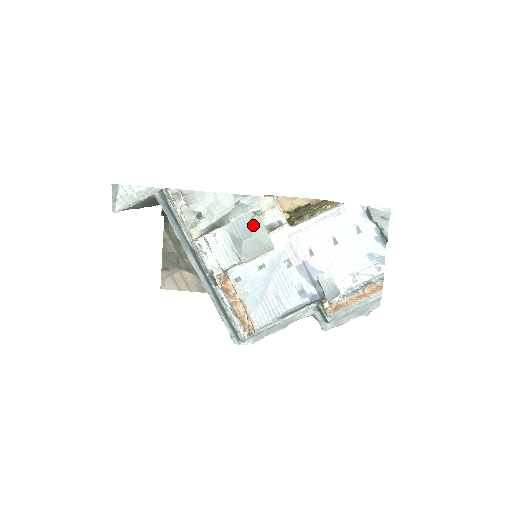
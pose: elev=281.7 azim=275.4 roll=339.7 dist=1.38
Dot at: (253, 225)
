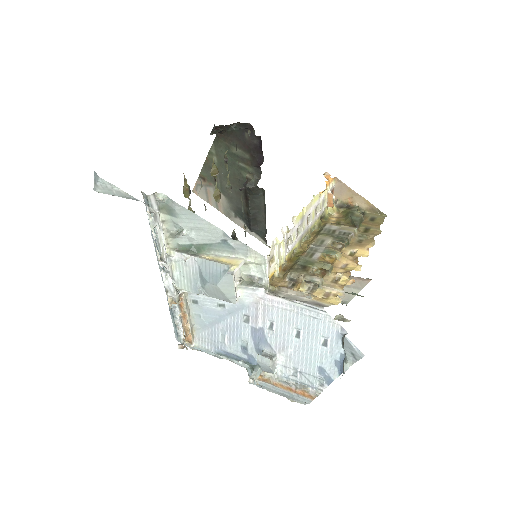
Dot at: (222, 277)
